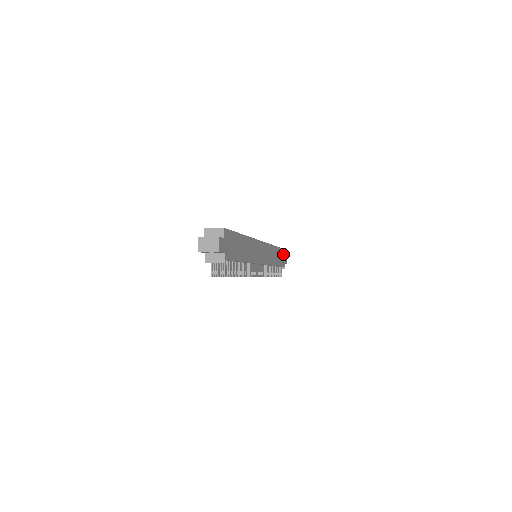
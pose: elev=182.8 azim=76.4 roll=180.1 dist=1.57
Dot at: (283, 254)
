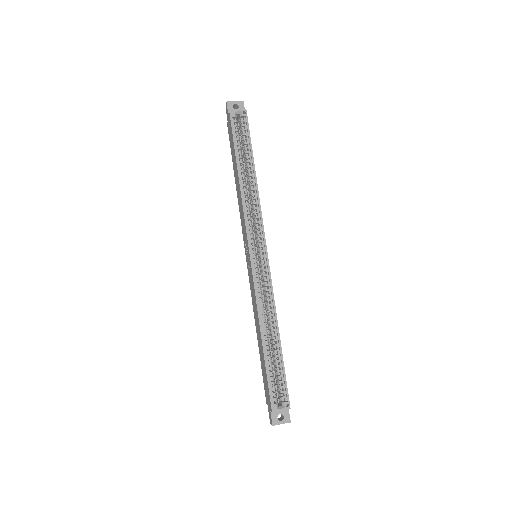
Dot at: occluded
